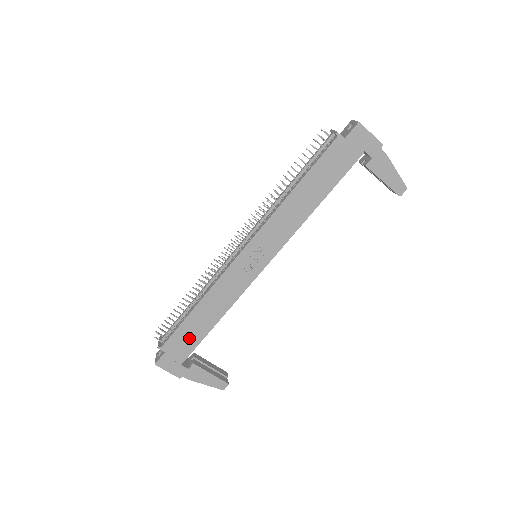
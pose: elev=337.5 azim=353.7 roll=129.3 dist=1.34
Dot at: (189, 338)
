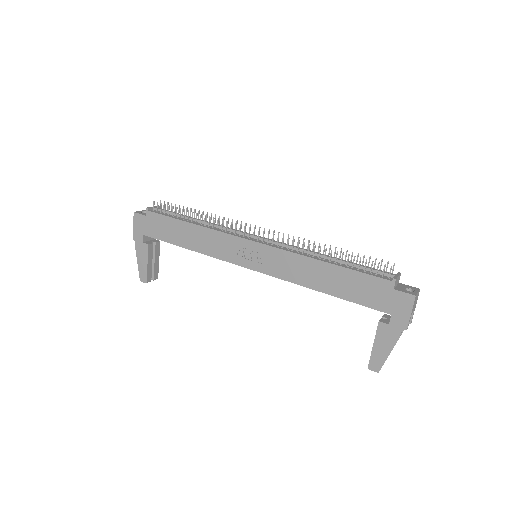
Dot at: (165, 230)
